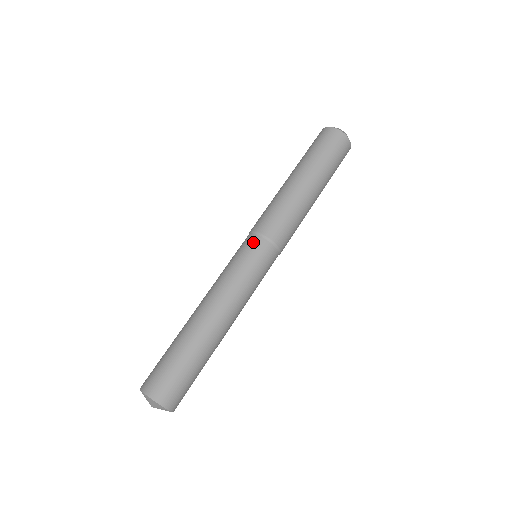
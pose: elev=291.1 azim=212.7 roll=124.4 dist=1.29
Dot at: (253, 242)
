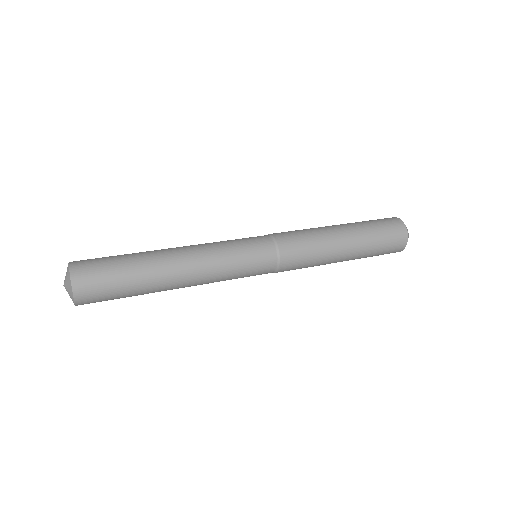
Dot at: occluded
